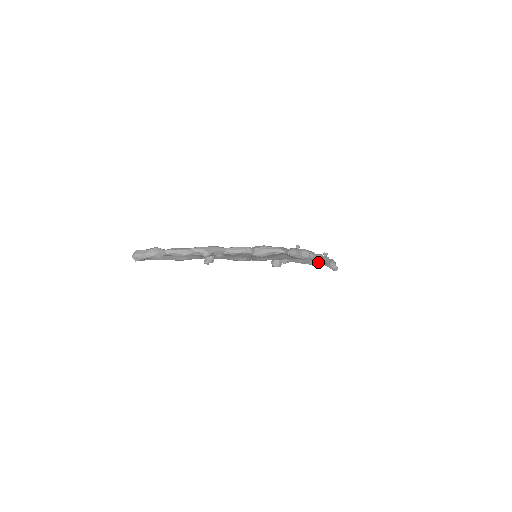
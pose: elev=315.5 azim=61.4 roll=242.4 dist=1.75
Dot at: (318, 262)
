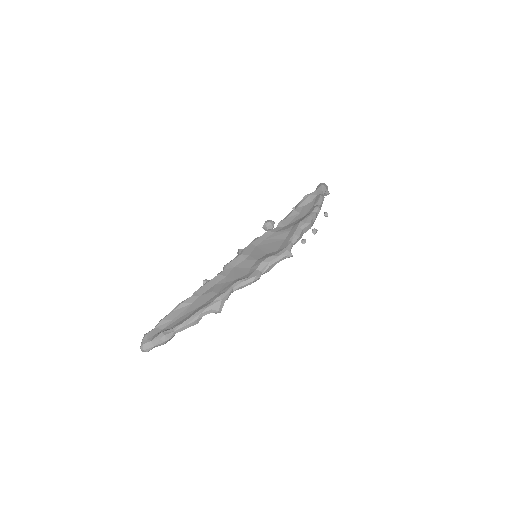
Dot at: occluded
